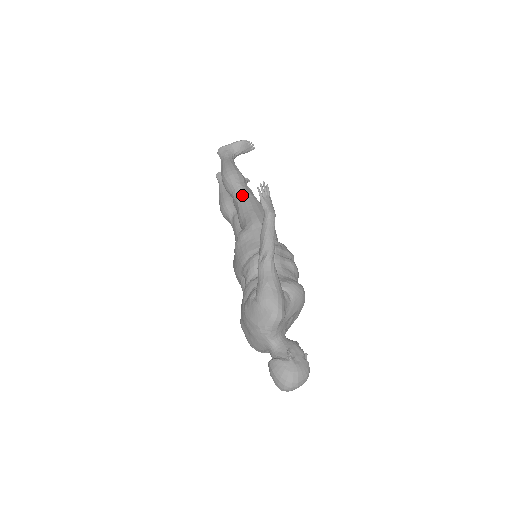
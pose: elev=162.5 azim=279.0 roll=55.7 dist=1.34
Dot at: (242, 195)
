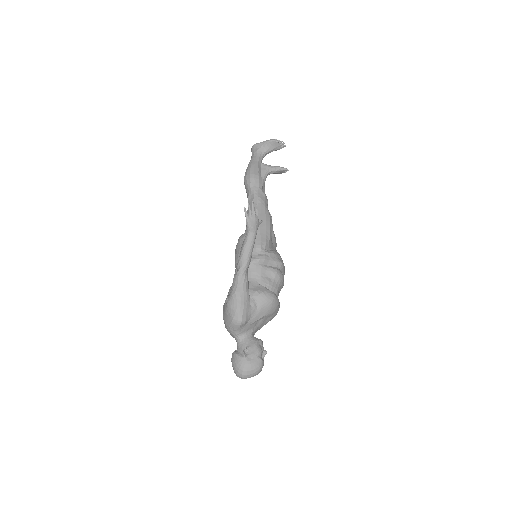
Dot at: (252, 200)
